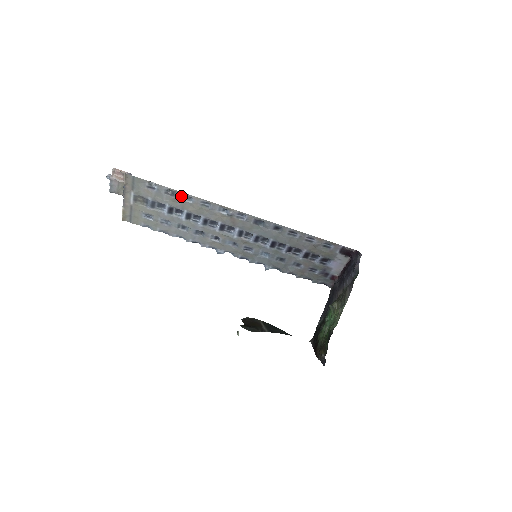
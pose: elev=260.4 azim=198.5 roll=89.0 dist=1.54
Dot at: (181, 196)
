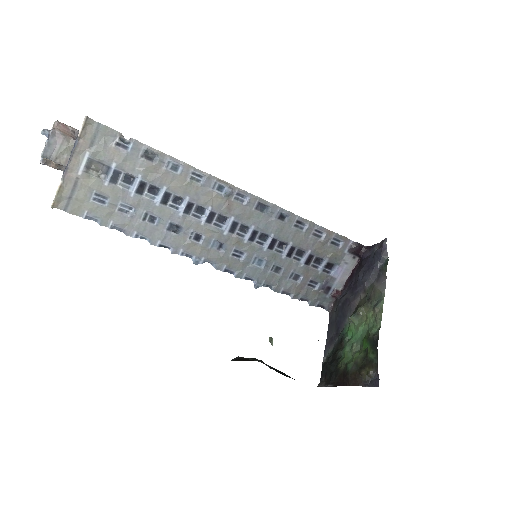
Dot at: (165, 162)
